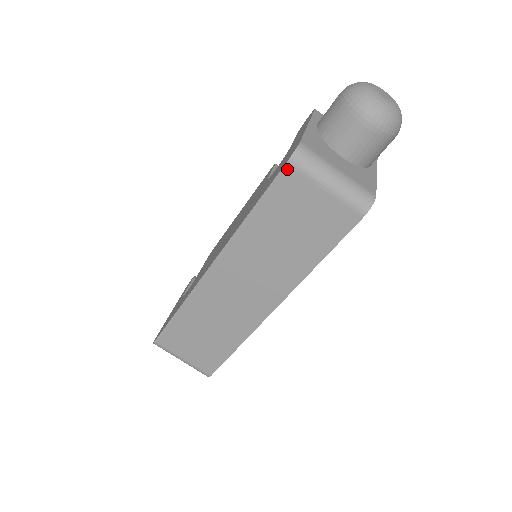
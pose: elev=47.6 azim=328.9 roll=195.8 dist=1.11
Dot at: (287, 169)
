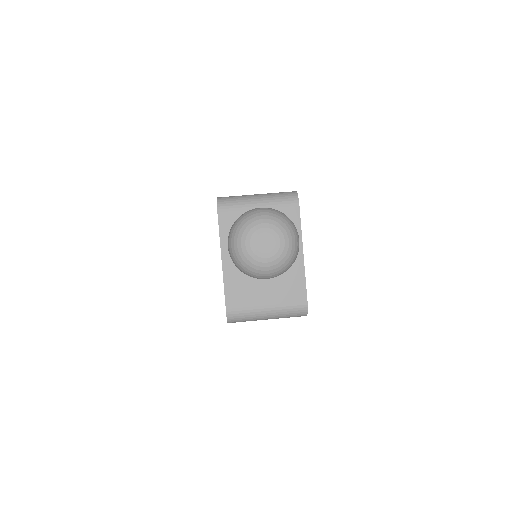
Dot at: occluded
